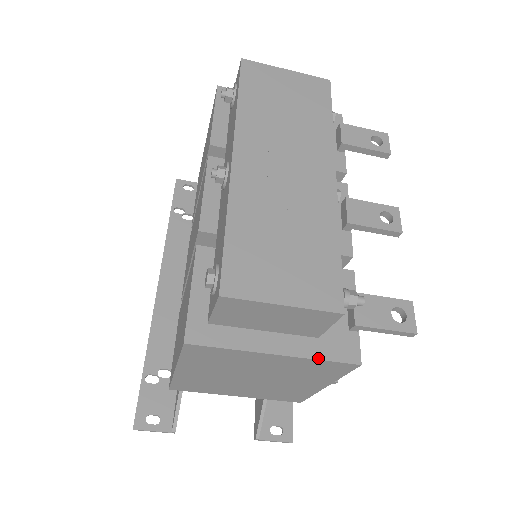
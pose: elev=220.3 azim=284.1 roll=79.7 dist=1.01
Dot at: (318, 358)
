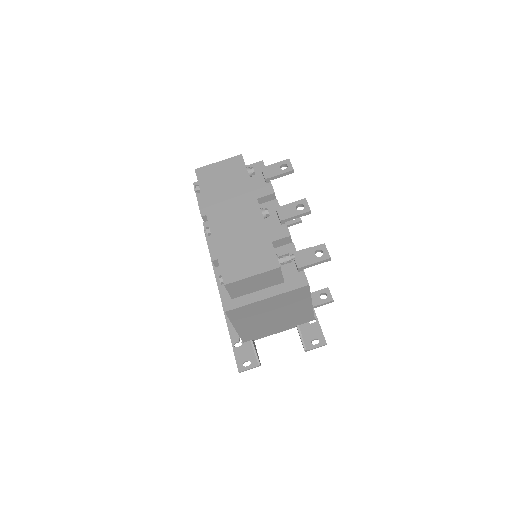
Dot at: (287, 291)
